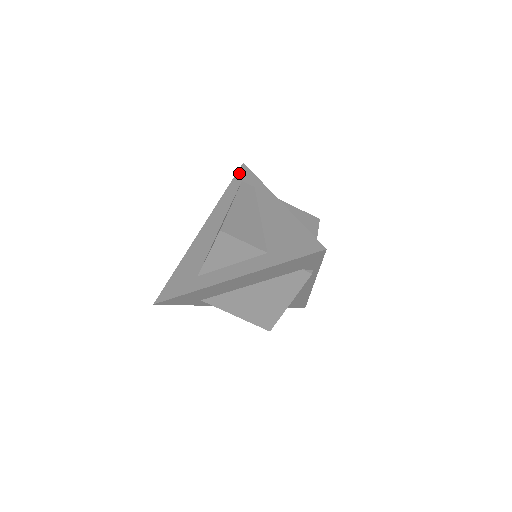
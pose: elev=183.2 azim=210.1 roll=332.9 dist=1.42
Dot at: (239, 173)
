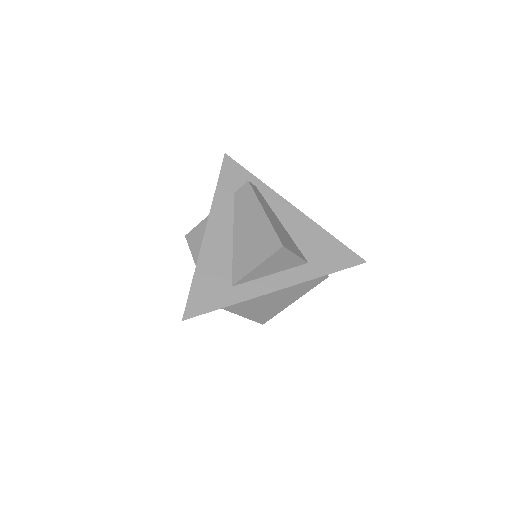
Dot at: (226, 166)
